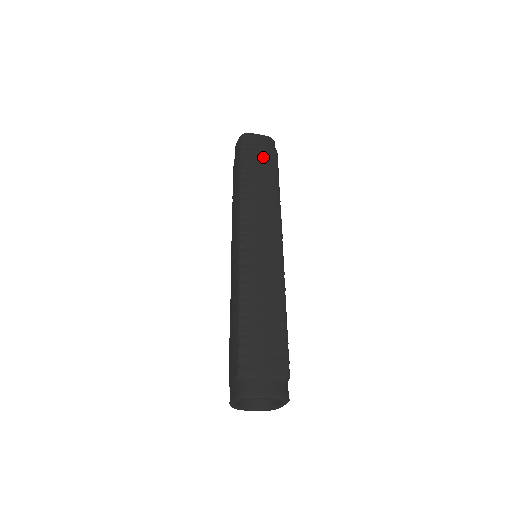
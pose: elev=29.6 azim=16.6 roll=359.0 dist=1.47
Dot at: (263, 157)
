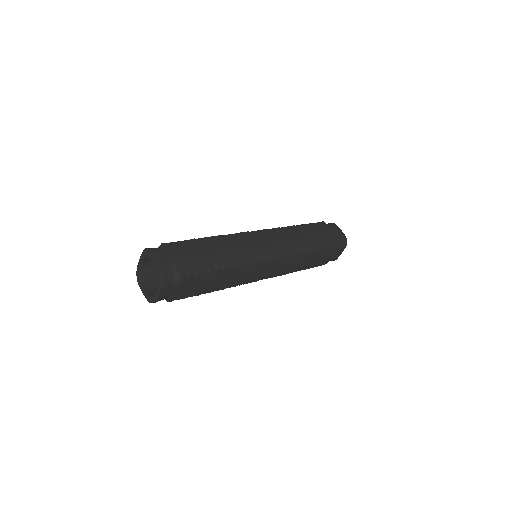
Dot at: (327, 234)
